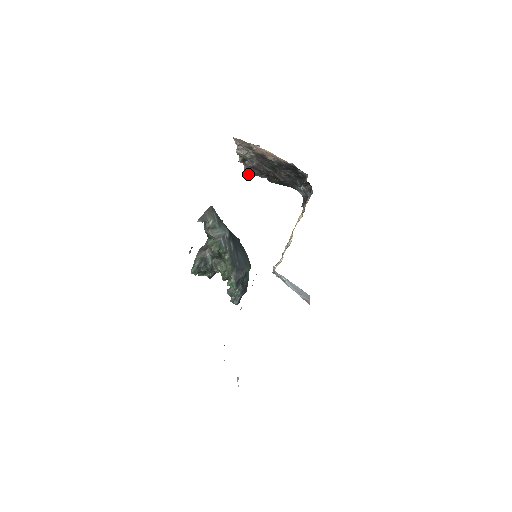
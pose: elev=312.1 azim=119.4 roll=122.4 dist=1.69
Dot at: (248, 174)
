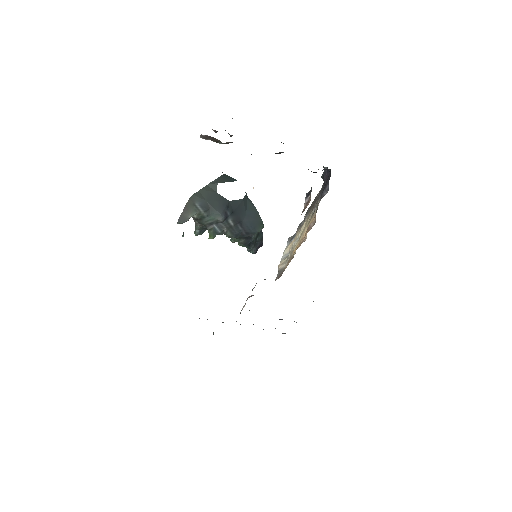
Dot at: occluded
